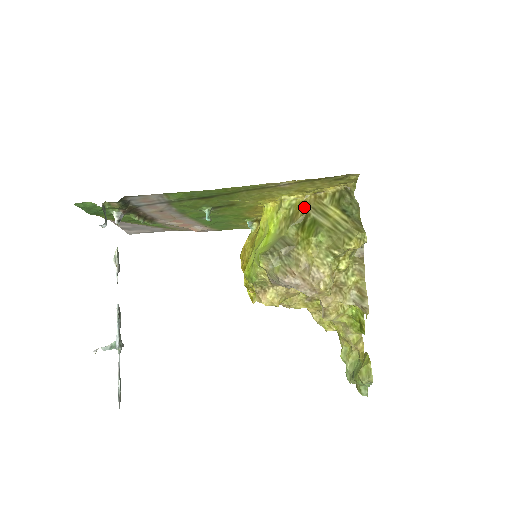
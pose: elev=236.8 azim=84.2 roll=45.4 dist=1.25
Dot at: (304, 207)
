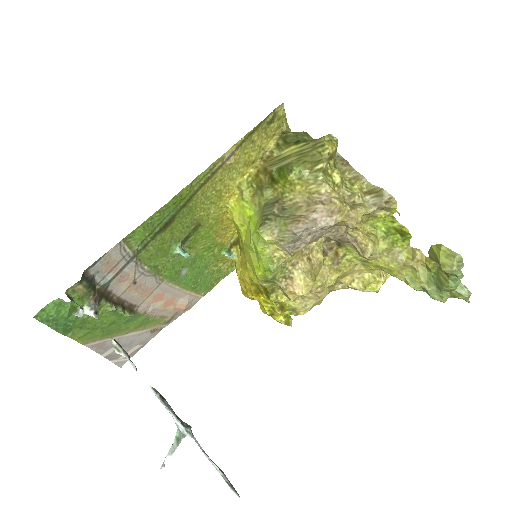
Dot at: (262, 172)
